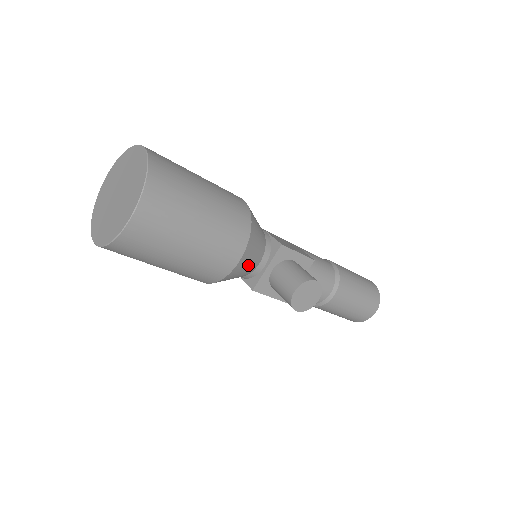
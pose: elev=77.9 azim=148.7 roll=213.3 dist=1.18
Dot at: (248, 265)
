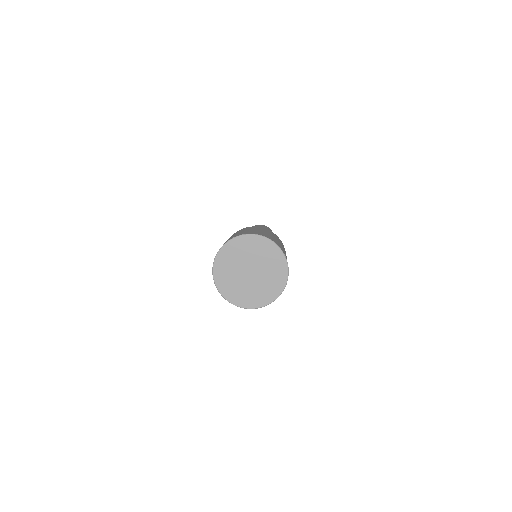
Dot at: occluded
